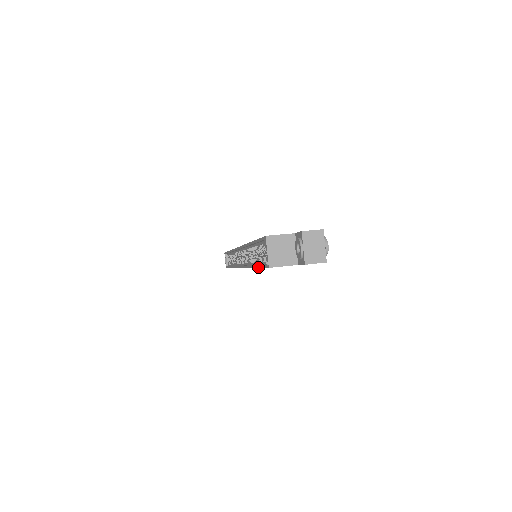
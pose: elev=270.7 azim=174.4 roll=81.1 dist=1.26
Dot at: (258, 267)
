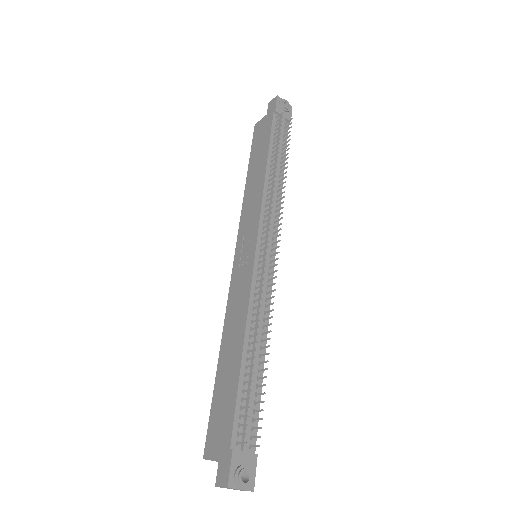
Dot at: occluded
